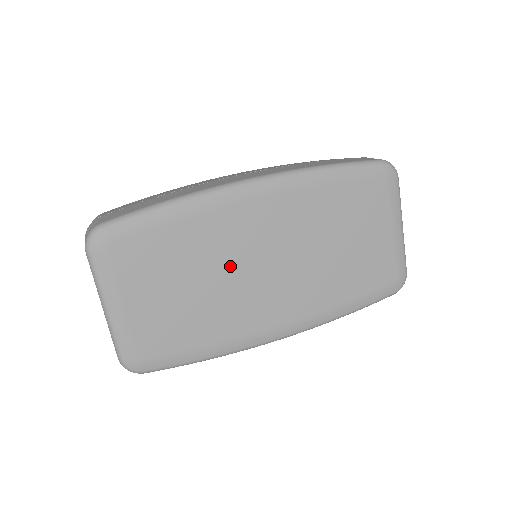
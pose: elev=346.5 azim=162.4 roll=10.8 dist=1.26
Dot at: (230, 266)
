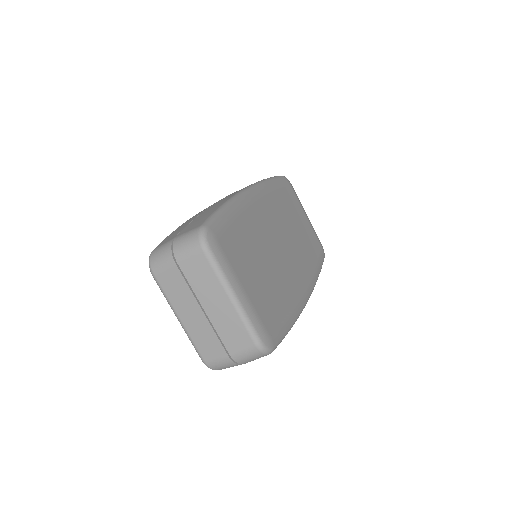
Dot at: (269, 248)
